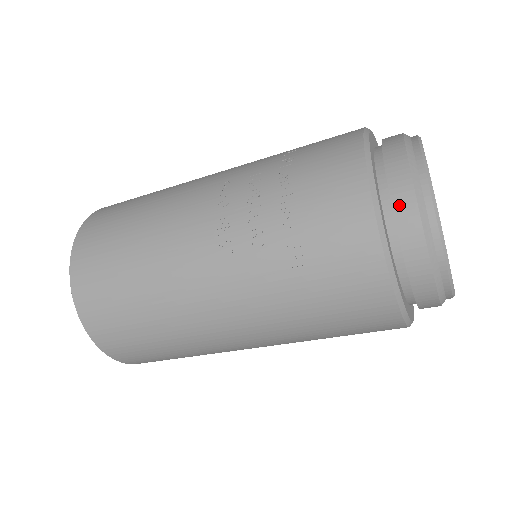
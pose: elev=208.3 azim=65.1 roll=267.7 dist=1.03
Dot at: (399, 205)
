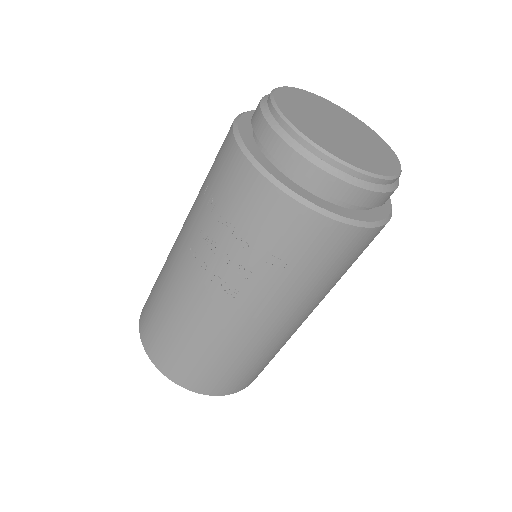
Dot at: (304, 175)
